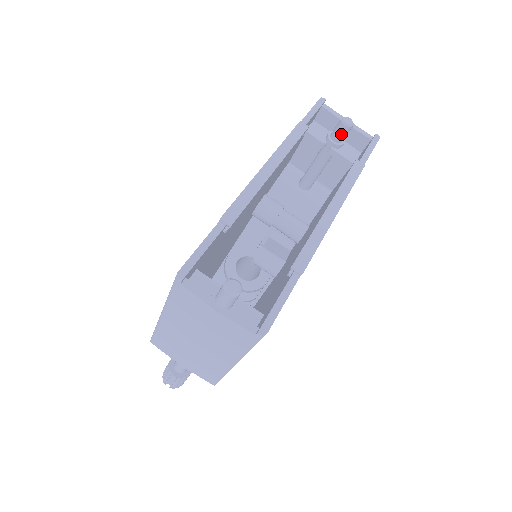
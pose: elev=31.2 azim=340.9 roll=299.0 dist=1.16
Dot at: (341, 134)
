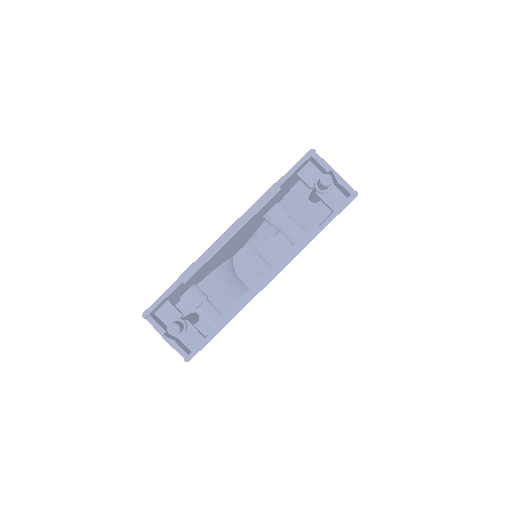
Dot at: (322, 187)
